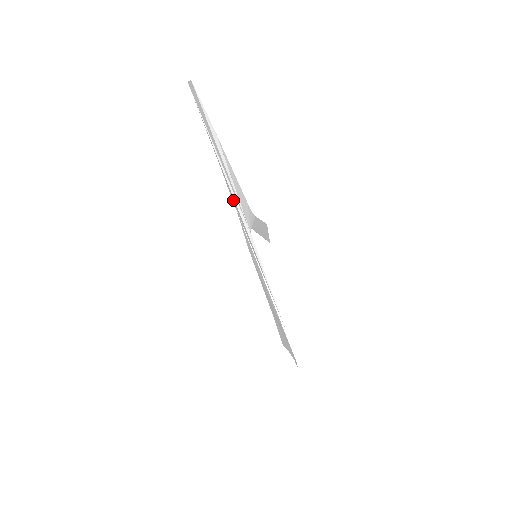
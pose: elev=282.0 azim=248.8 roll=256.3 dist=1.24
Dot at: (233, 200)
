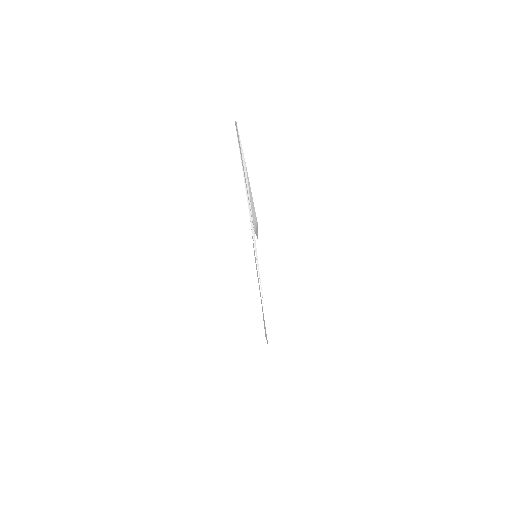
Dot at: occluded
